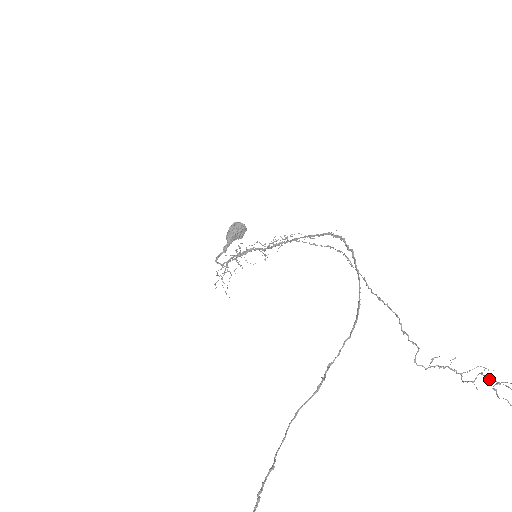
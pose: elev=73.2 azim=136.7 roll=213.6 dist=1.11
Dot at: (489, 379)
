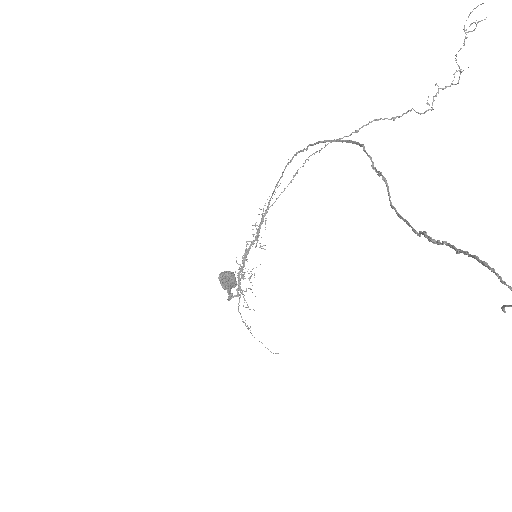
Dot at: occluded
